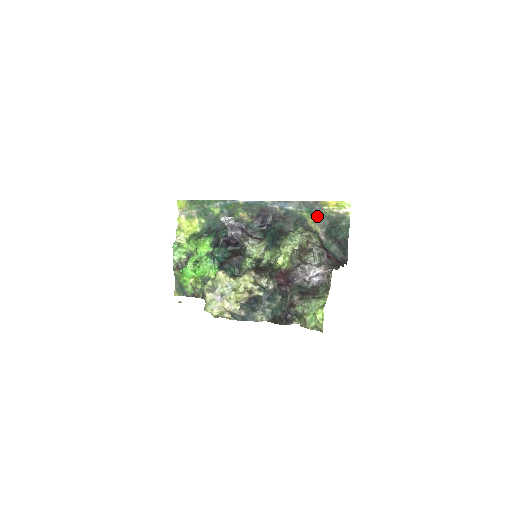
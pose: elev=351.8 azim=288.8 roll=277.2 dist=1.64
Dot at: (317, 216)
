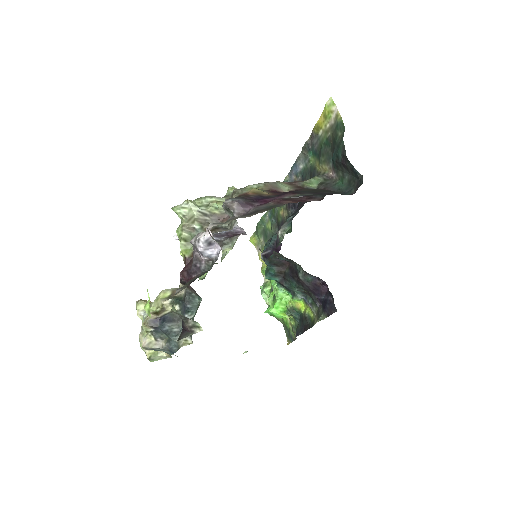
Dot at: (319, 152)
